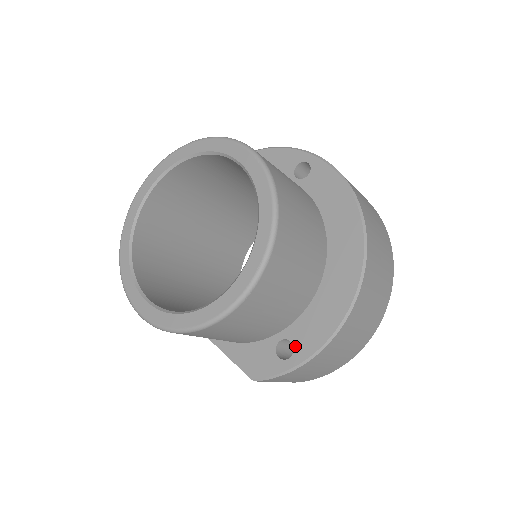
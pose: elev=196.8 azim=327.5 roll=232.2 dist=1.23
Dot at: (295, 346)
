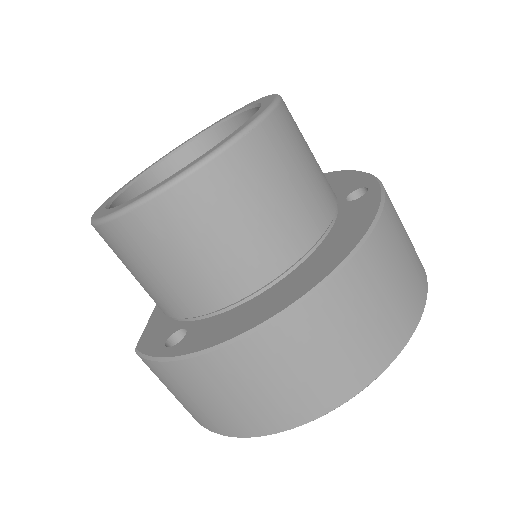
Dot at: (183, 339)
